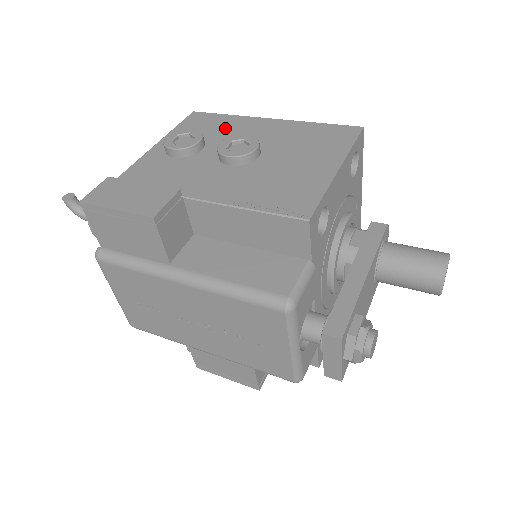
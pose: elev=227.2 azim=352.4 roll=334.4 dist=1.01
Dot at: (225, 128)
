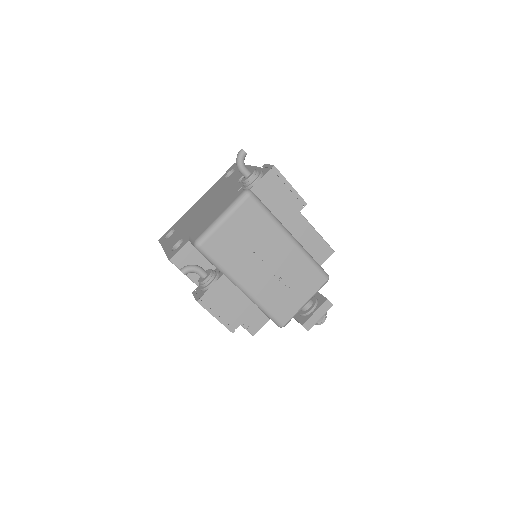
Dot at: occluded
